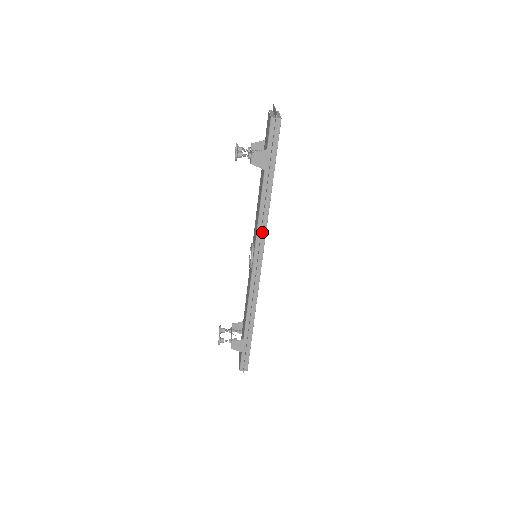
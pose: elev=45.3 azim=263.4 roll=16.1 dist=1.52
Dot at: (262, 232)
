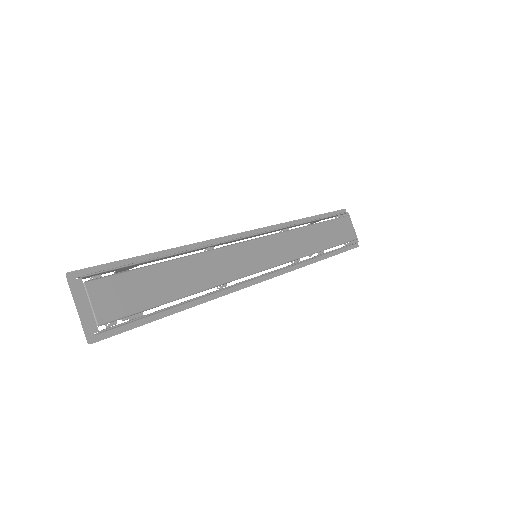
Dot at: (232, 286)
